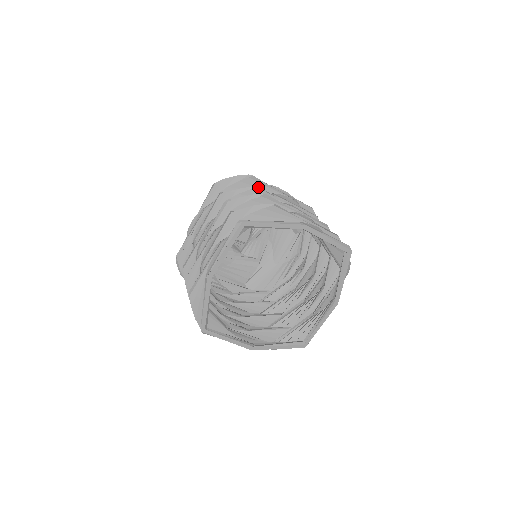
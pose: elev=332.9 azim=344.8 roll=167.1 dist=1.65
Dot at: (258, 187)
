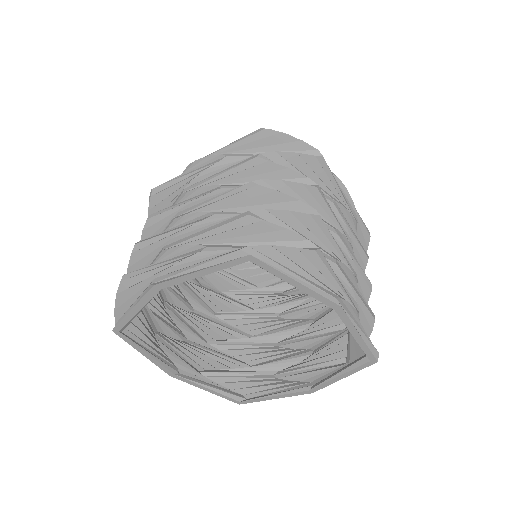
Dot at: (317, 185)
